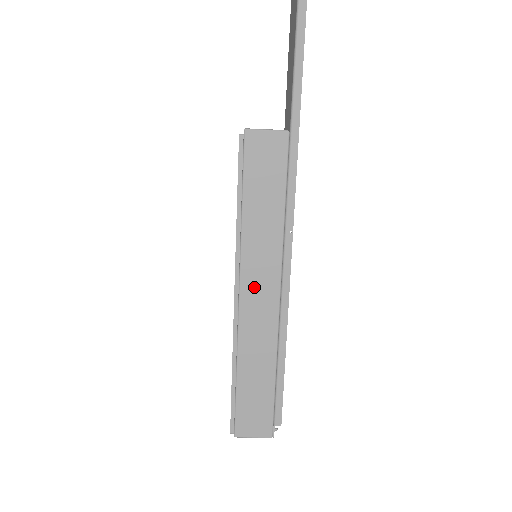
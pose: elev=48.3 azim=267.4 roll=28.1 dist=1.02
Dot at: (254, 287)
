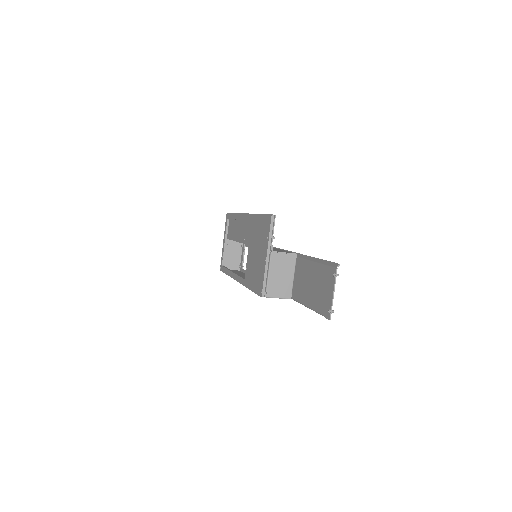
Dot at: occluded
